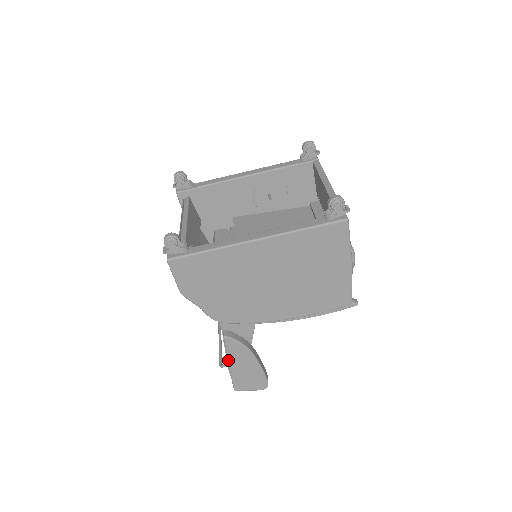
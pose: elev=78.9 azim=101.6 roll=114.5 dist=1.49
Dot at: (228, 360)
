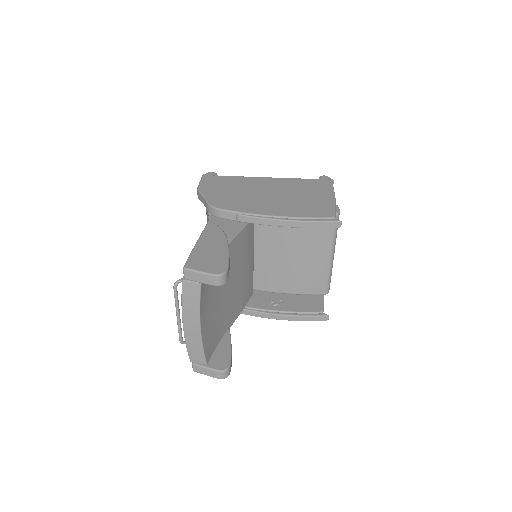
Dot at: (199, 238)
